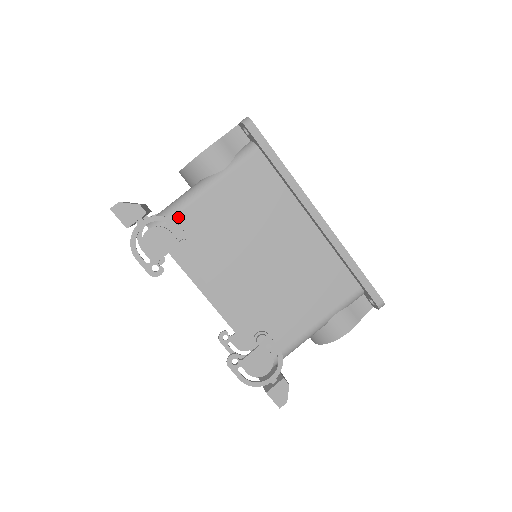
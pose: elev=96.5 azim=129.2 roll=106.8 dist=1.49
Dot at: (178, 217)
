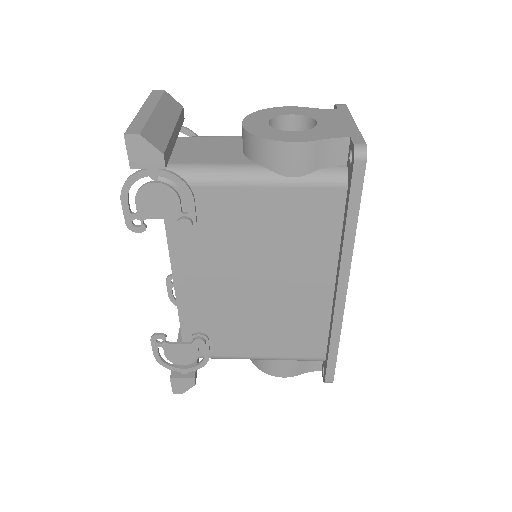
Dot at: (200, 189)
